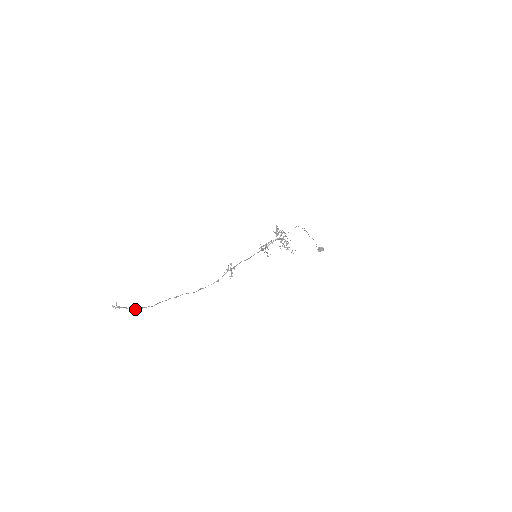
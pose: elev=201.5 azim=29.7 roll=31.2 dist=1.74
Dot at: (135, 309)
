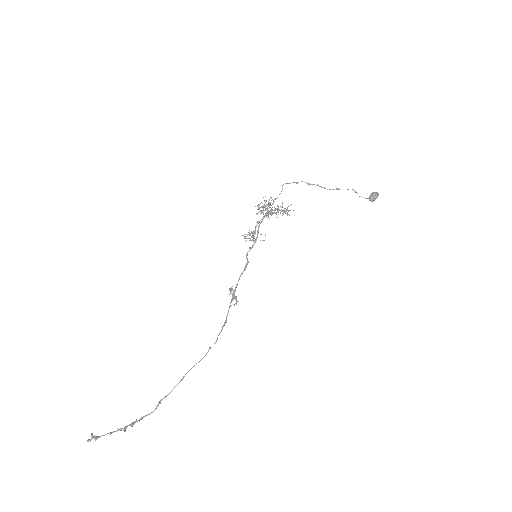
Dot at: (124, 429)
